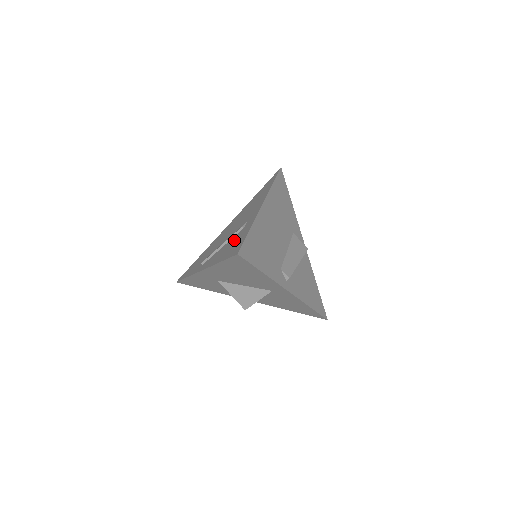
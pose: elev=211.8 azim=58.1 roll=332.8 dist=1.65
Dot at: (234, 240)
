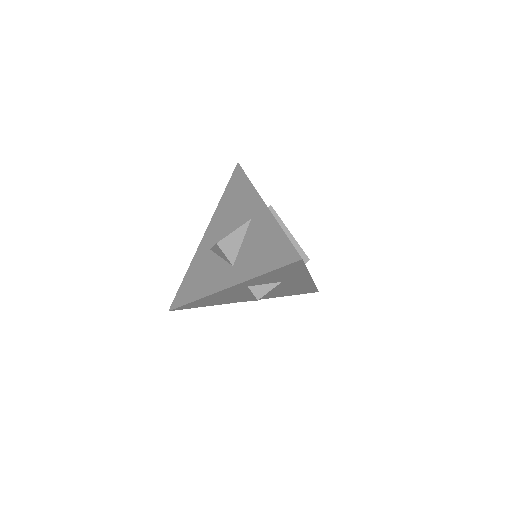
Dot at: occluded
